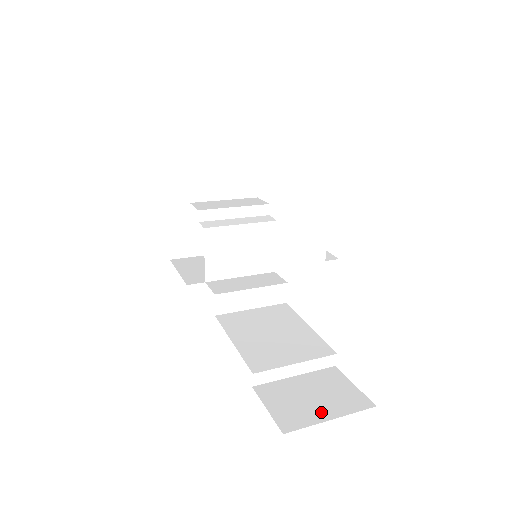
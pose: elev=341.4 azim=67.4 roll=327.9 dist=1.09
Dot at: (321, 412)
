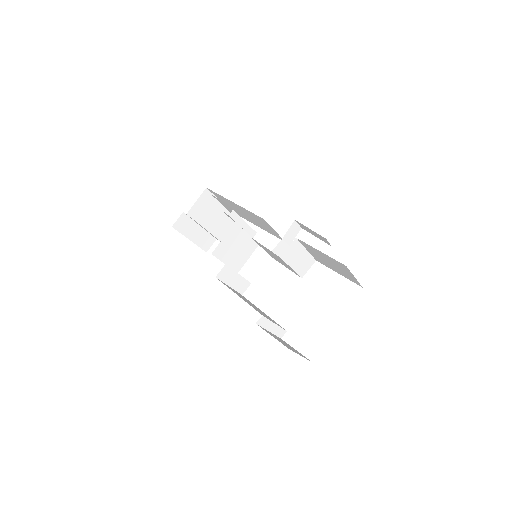
Dot at: occluded
